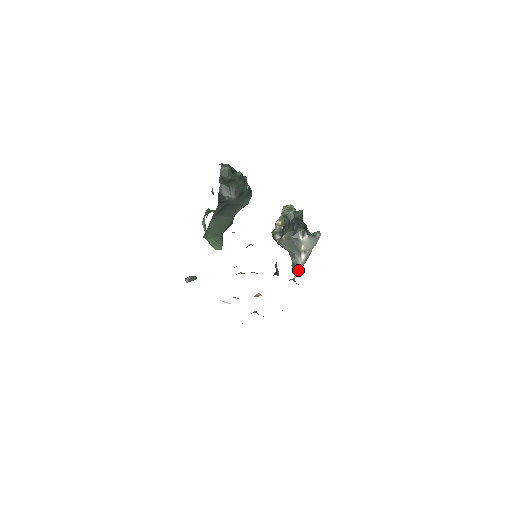
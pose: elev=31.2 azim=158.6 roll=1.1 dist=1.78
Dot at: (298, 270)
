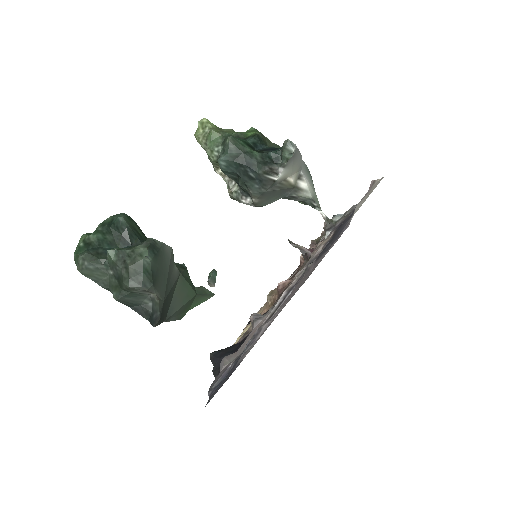
Dot at: (317, 202)
